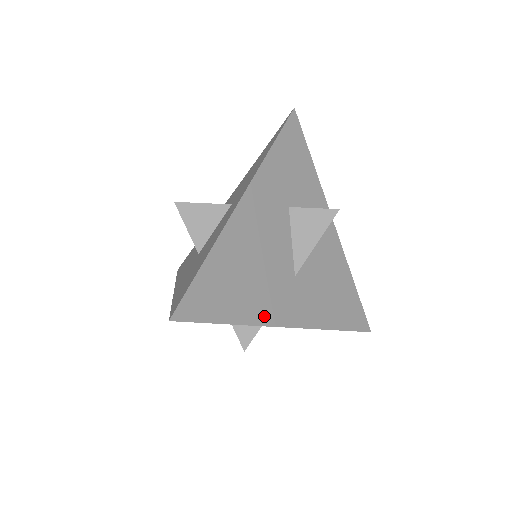
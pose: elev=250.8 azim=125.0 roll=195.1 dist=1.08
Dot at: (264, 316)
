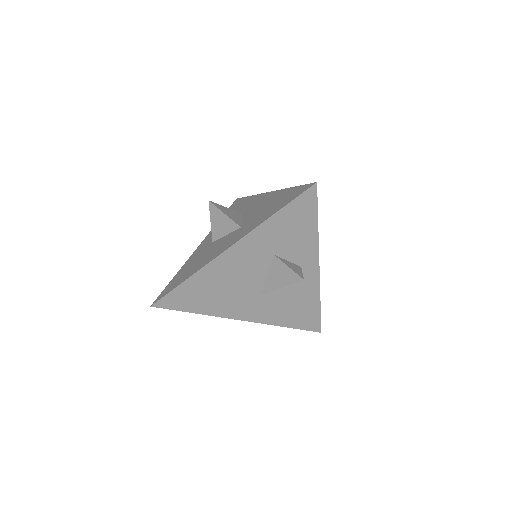
Dot at: (223, 312)
